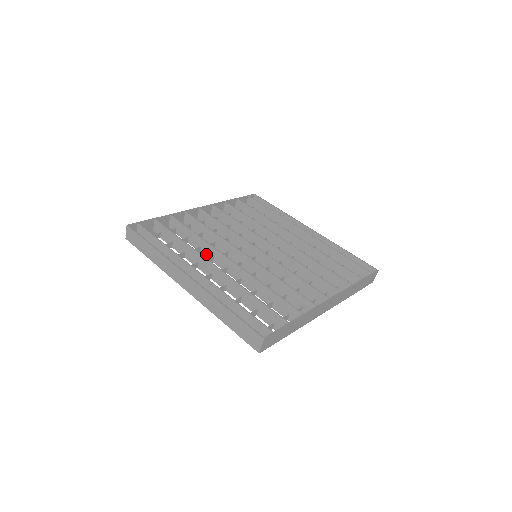
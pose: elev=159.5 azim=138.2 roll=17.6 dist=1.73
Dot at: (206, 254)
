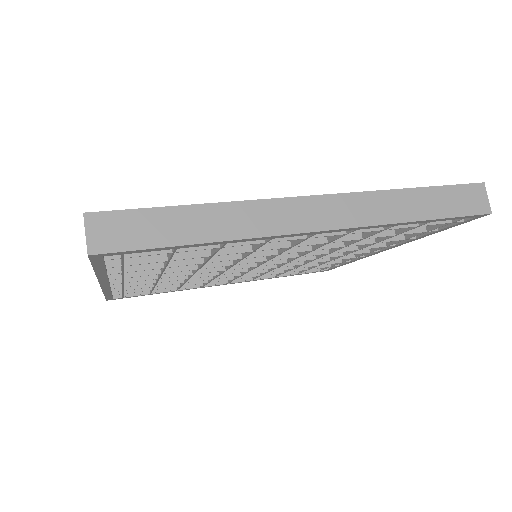
Dot at: occluded
